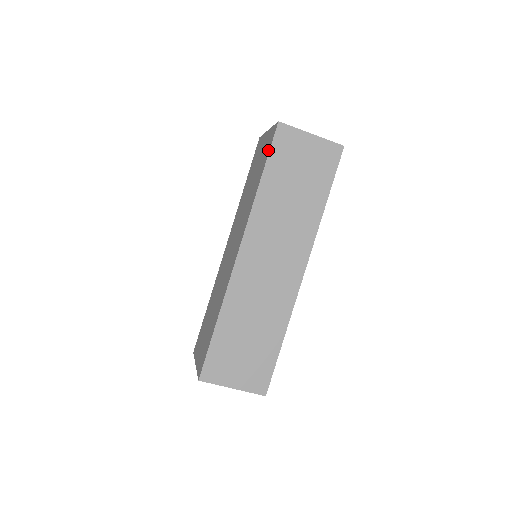
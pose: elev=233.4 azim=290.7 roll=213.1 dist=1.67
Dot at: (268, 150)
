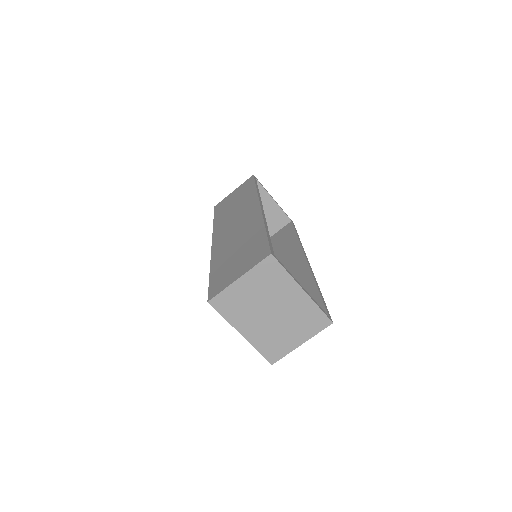
Dot at: occluded
